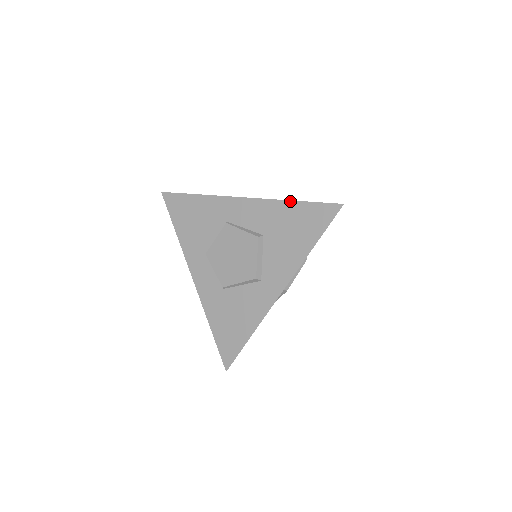
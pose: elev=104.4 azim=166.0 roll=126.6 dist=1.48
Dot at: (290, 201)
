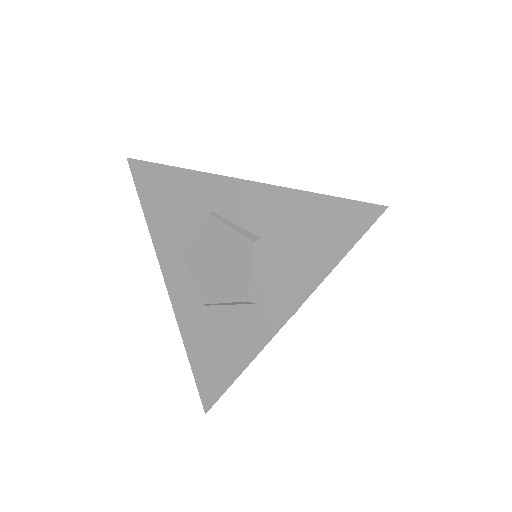
Dot at: (303, 192)
